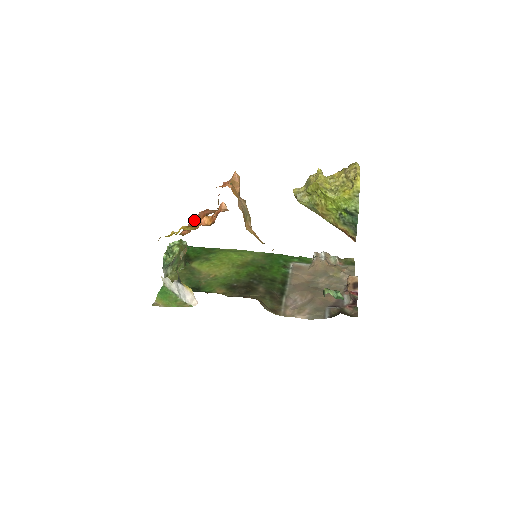
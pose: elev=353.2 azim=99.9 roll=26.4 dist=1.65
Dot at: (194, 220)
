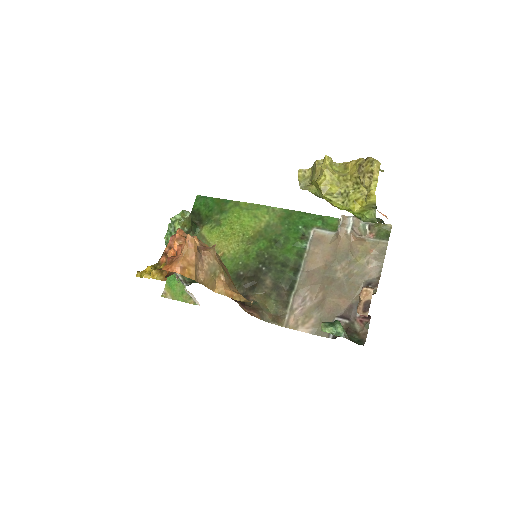
Dot at: (173, 238)
